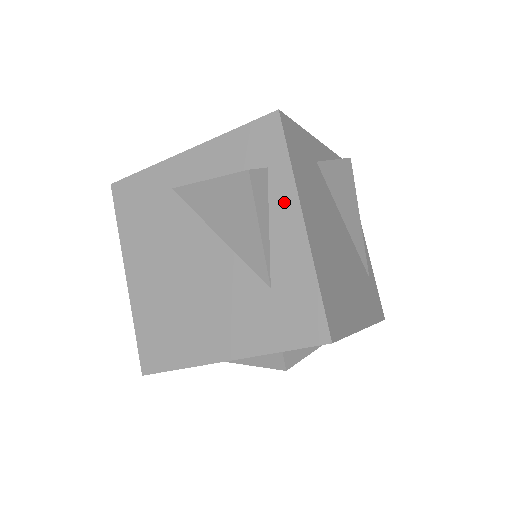
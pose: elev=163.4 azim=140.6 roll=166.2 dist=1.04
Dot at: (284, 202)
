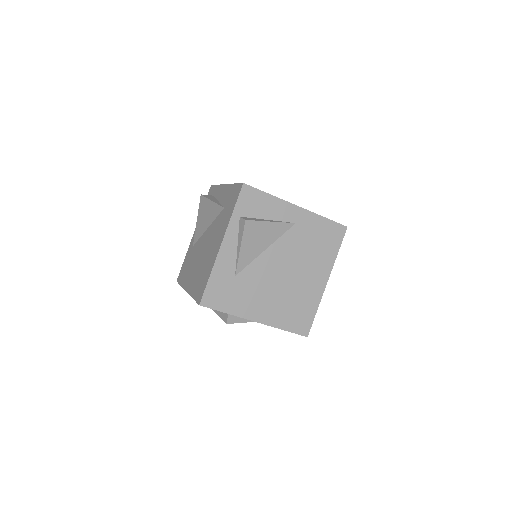
Dot at: (219, 191)
